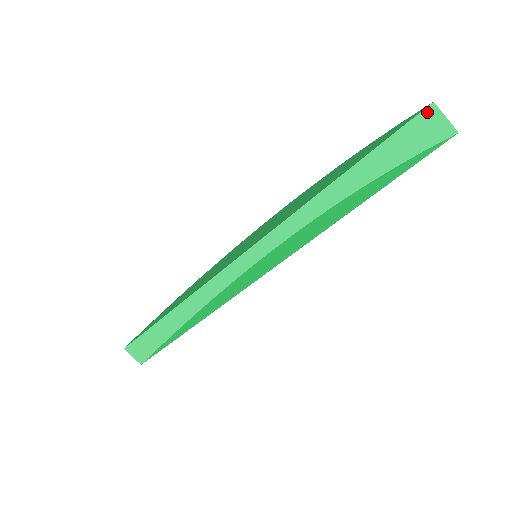
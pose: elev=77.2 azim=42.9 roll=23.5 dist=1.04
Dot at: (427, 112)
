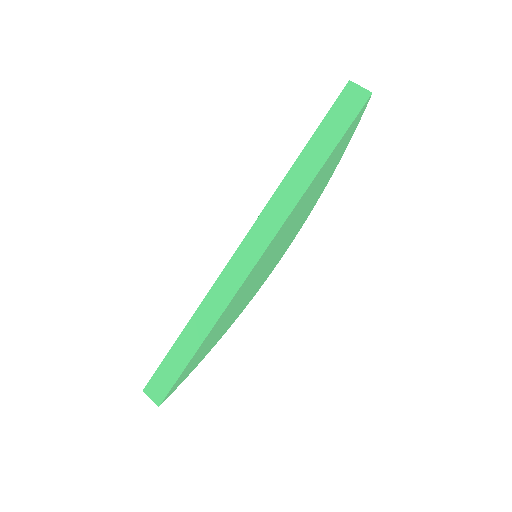
Dot at: (347, 88)
